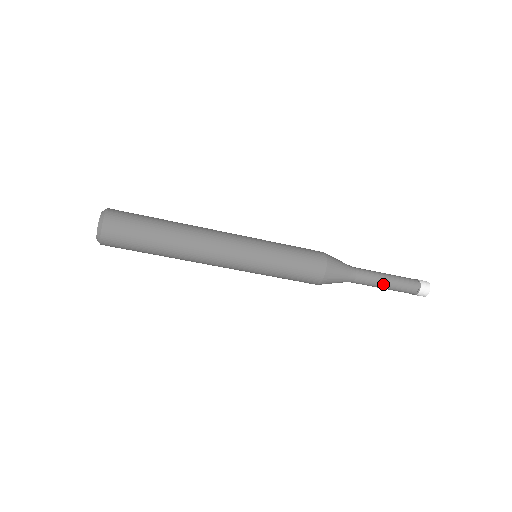
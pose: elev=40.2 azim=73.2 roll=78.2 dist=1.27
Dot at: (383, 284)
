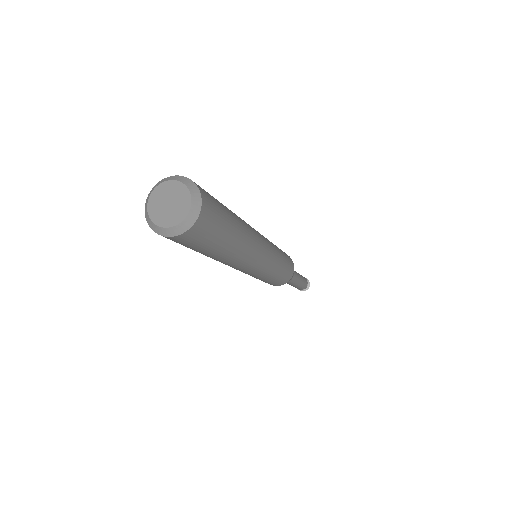
Dot at: (291, 285)
